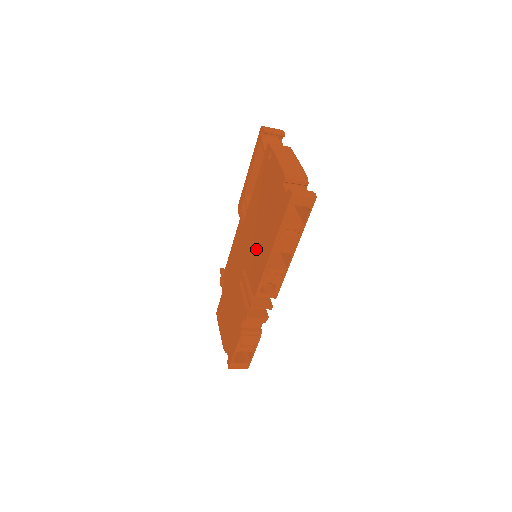
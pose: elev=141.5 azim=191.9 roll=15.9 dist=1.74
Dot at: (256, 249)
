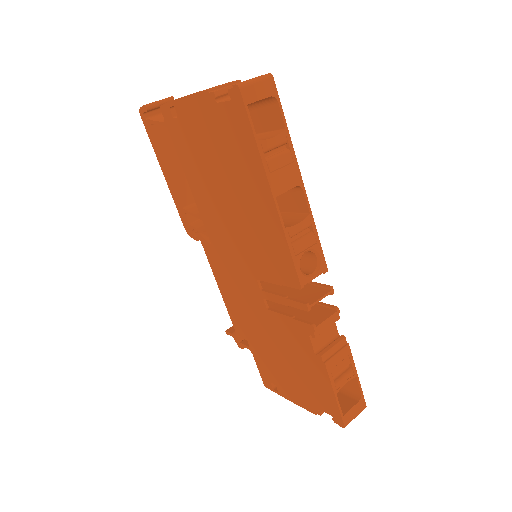
Dot at: (250, 233)
